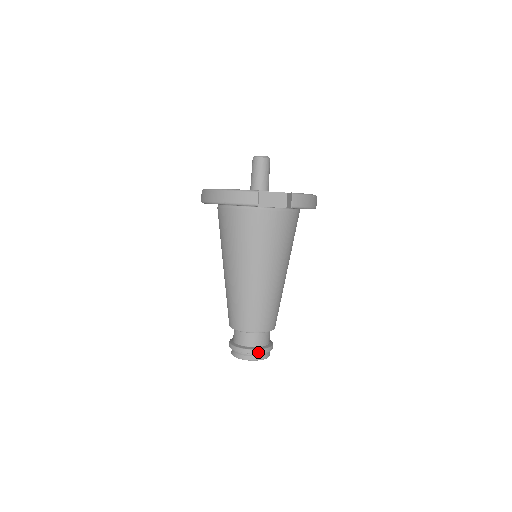
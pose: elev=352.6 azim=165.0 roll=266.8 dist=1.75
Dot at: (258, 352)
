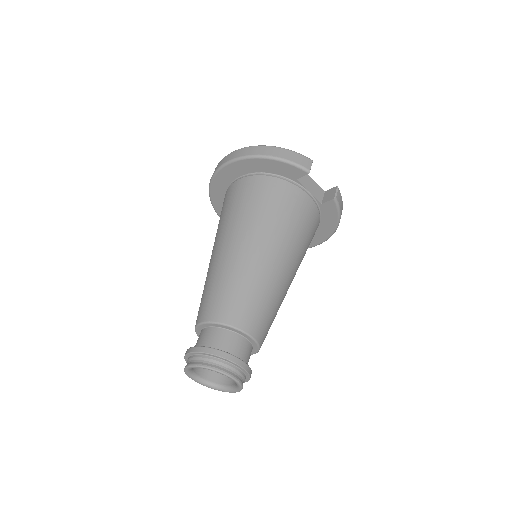
Dot at: (241, 364)
